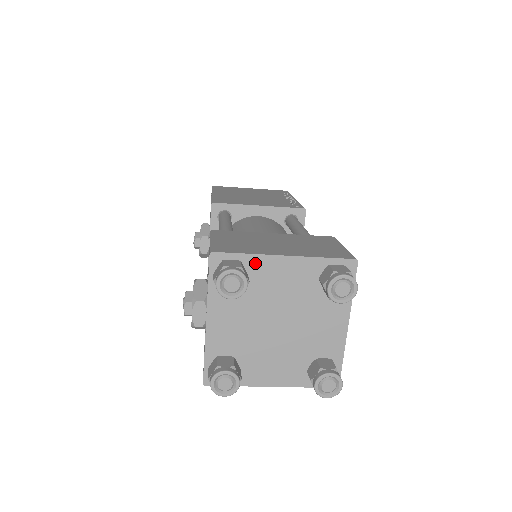
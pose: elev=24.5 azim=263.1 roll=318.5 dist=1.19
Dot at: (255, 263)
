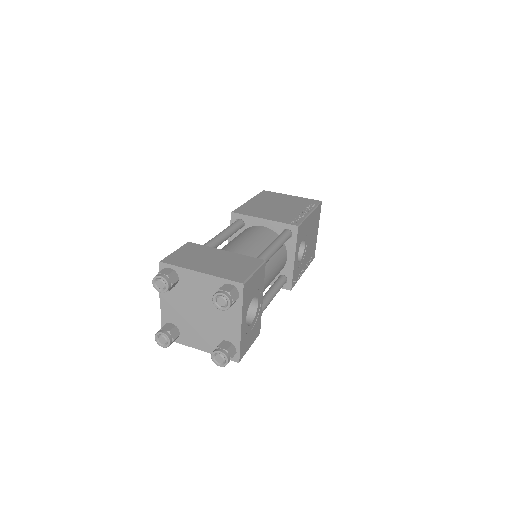
Dot at: (183, 273)
